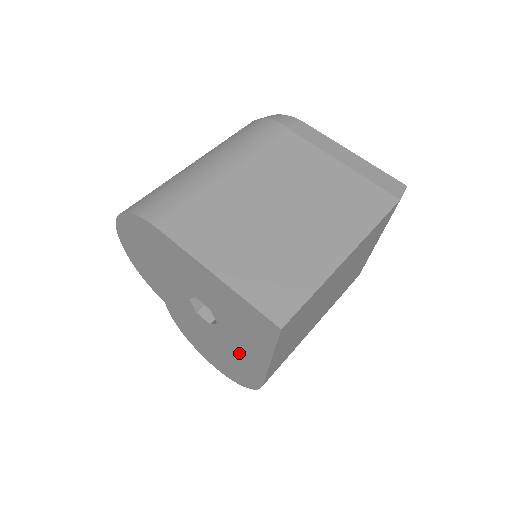
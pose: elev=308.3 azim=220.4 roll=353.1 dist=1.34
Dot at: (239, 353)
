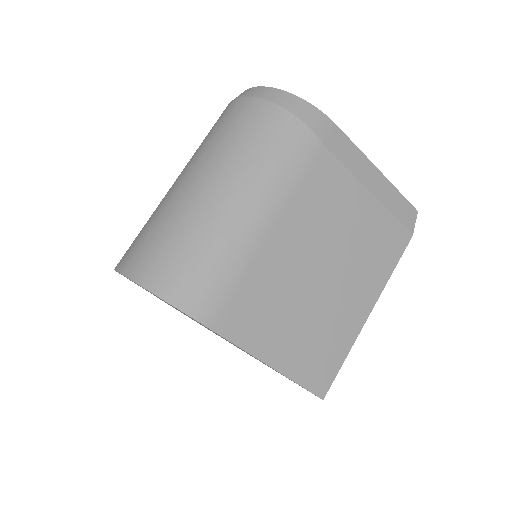
Dot at: occluded
